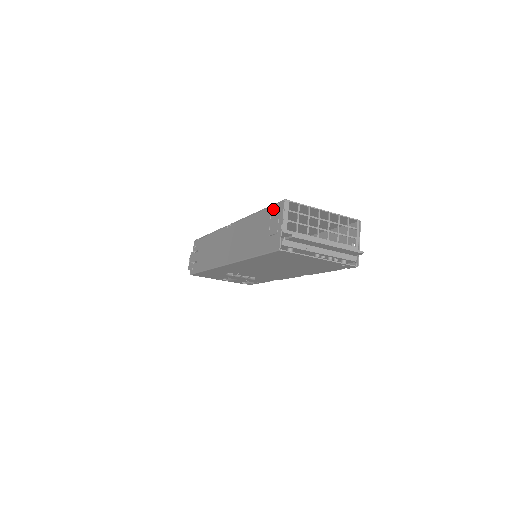
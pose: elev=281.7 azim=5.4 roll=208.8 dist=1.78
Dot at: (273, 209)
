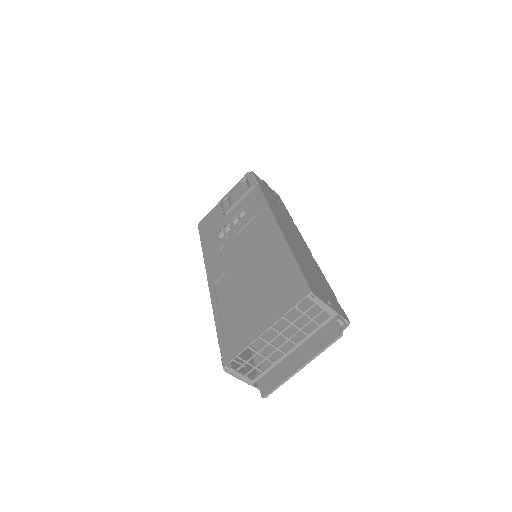
Dot at: occluded
